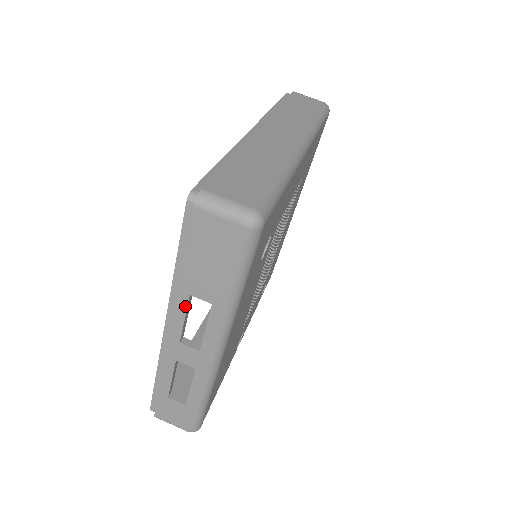
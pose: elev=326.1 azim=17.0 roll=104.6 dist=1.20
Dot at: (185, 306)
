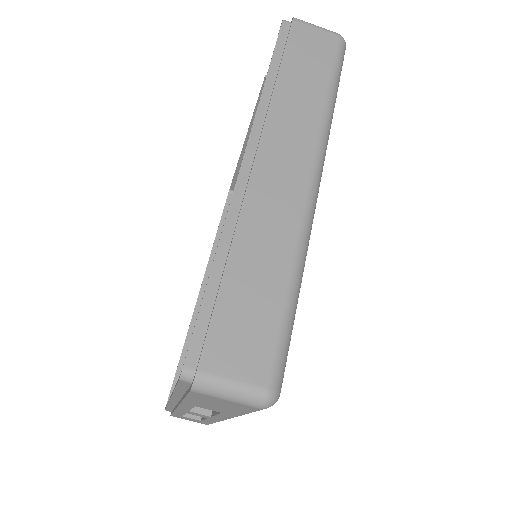
Dot at: (191, 407)
